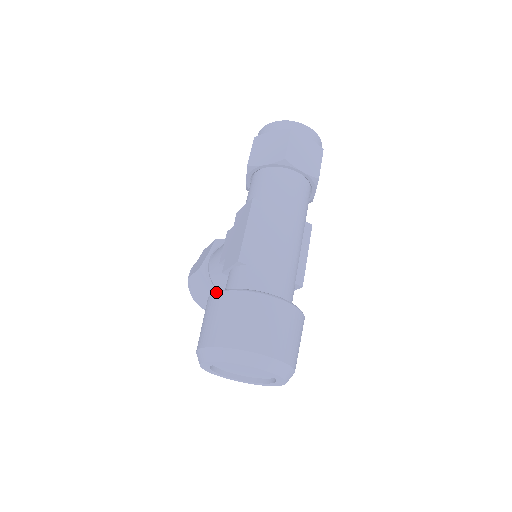
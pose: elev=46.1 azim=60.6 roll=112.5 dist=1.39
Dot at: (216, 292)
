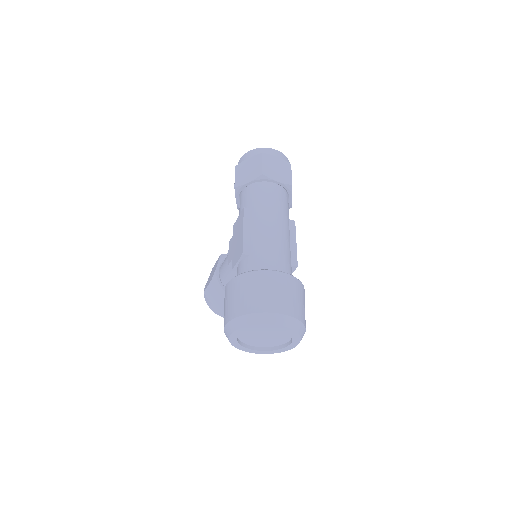
Dot at: (230, 280)
